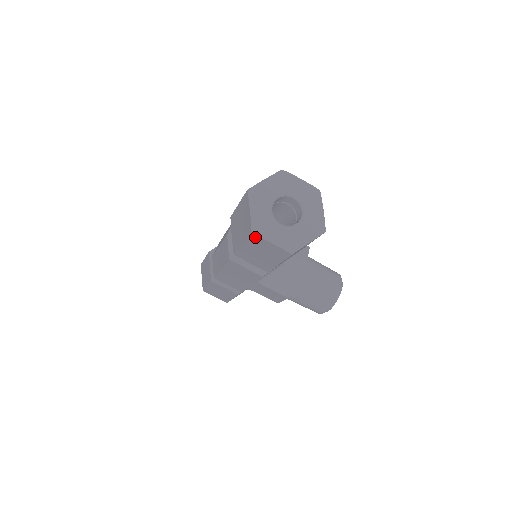
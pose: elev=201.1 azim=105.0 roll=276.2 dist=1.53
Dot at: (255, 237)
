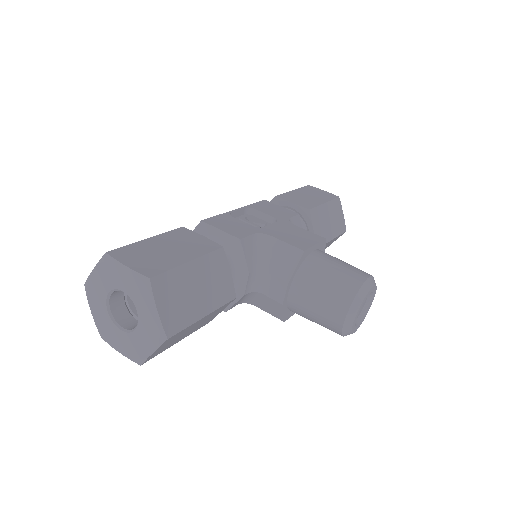
Dot at: occluded
